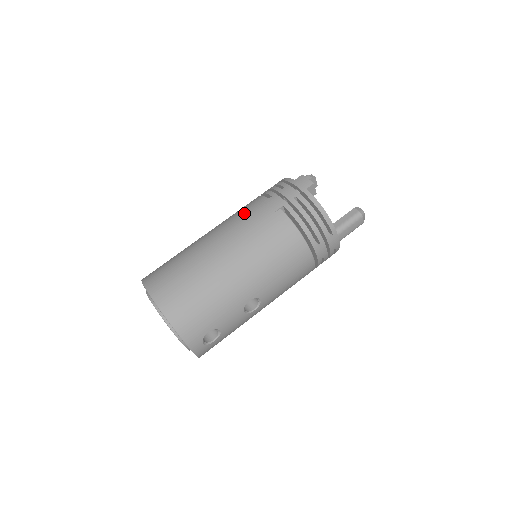
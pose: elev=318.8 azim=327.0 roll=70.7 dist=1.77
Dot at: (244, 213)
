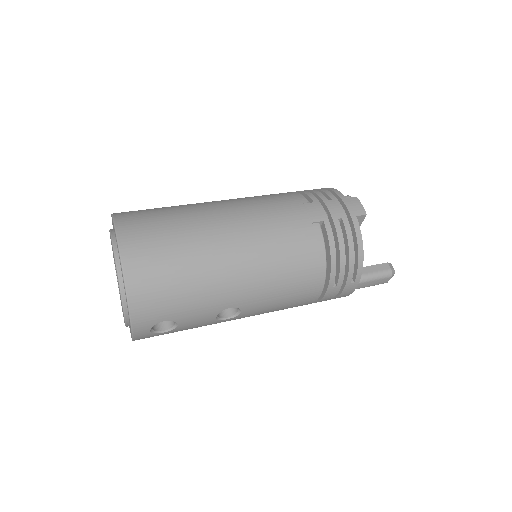
Dot at: (275, 204)
